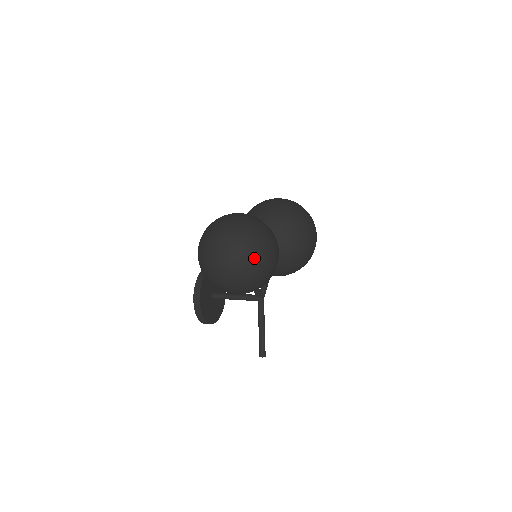
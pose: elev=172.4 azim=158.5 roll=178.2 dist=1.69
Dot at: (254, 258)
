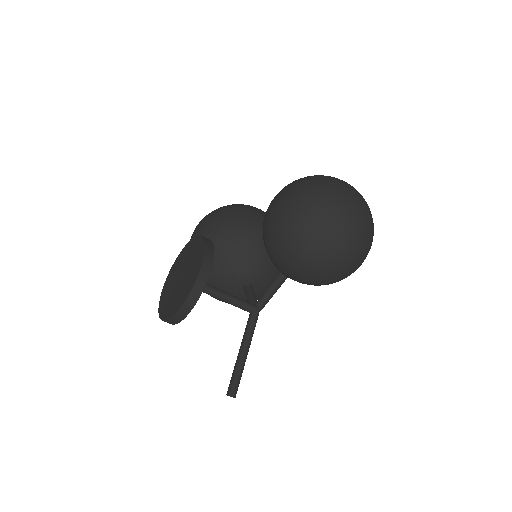
Dot at: occluded
